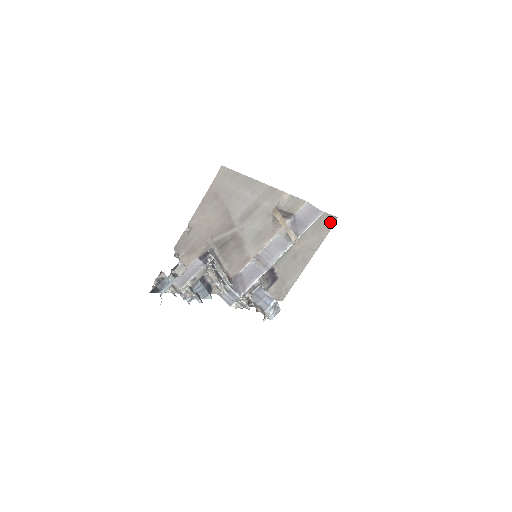
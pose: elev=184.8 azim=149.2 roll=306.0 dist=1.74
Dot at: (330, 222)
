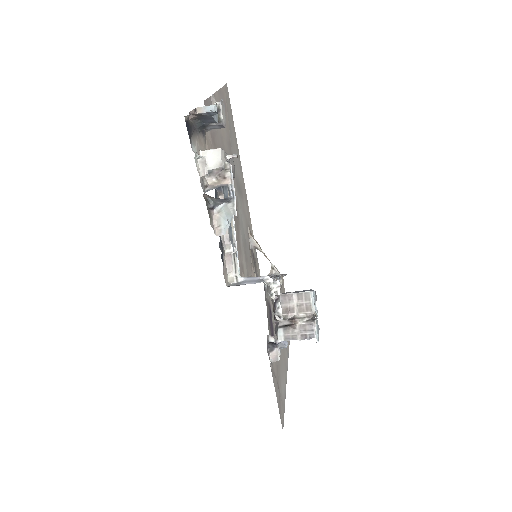
Dot at: occluded
